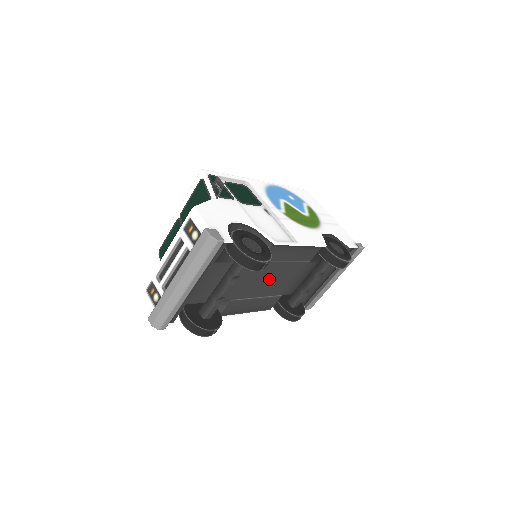
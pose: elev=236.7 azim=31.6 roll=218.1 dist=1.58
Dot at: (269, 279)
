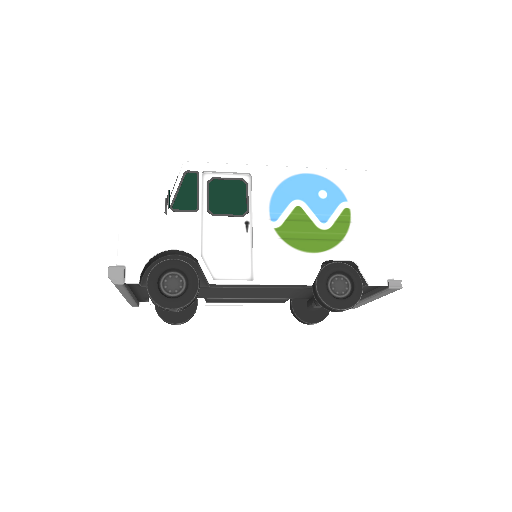
Dot at: (247, 293)
